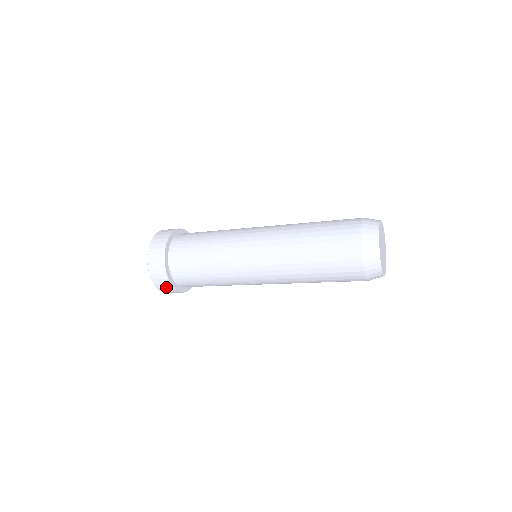
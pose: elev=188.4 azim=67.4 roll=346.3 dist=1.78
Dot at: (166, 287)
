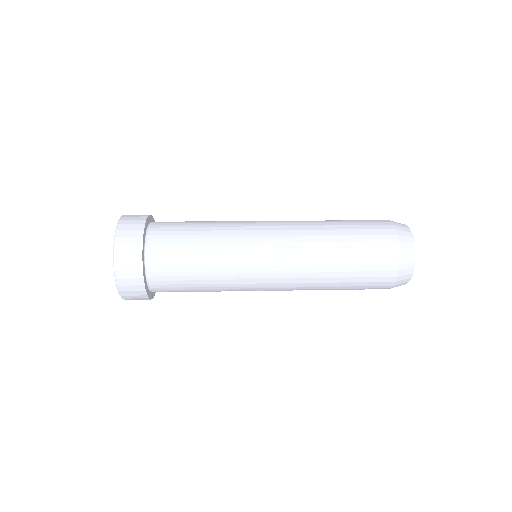
Dot at: (136, 295)
